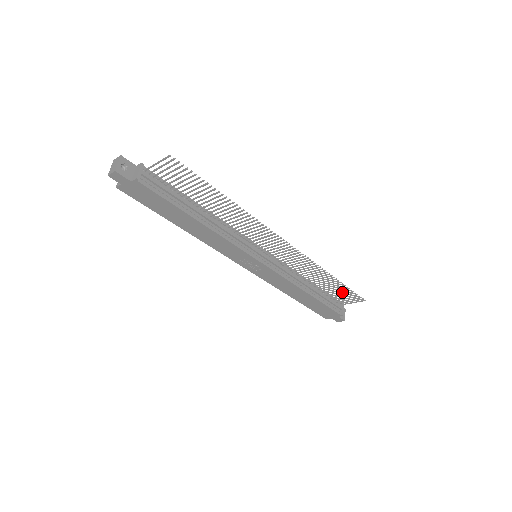
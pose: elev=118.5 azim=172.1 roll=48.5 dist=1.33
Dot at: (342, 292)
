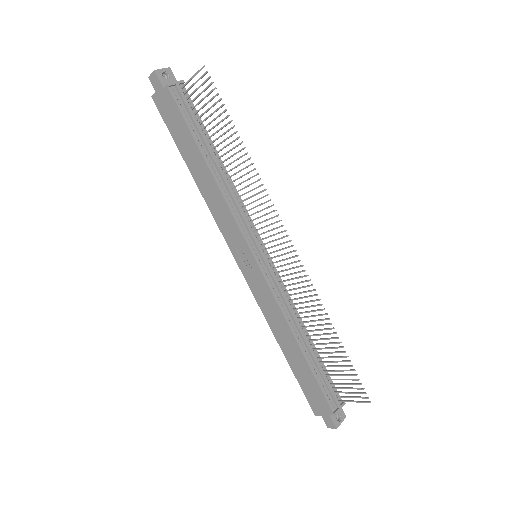
Dot at: (343, 370)
